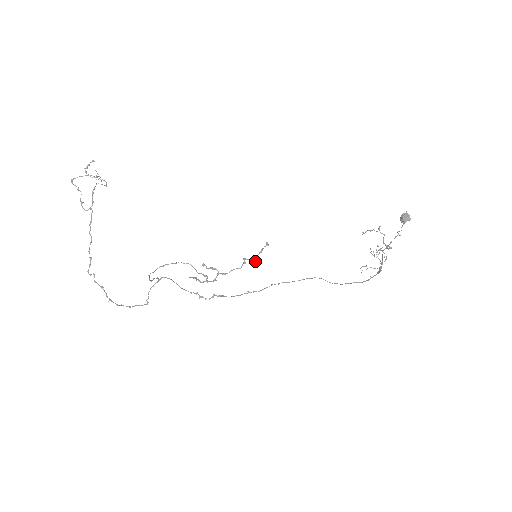
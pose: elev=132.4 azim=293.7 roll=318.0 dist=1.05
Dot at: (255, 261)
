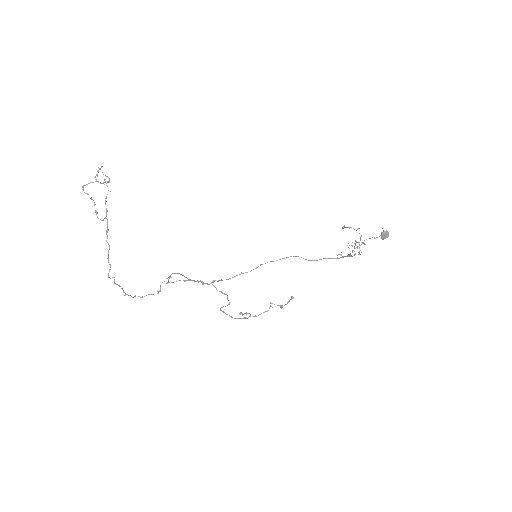
Dot at: (281, 308)
